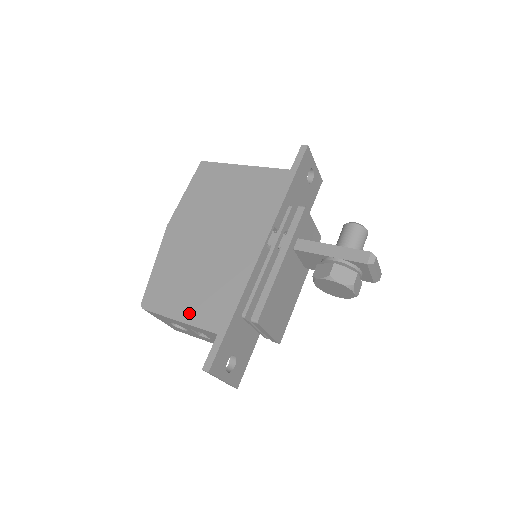
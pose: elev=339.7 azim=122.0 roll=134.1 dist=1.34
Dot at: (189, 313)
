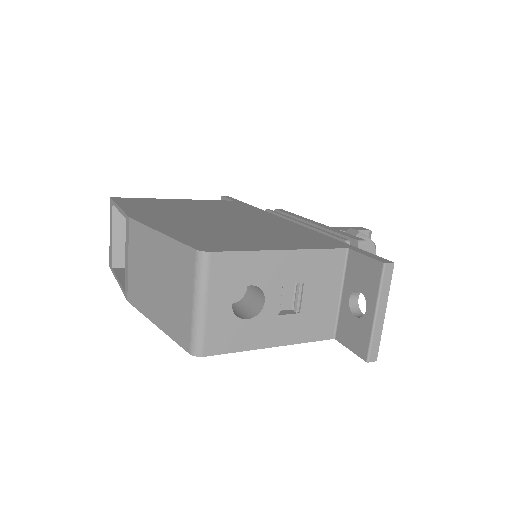
Dot at: (287, 245)
